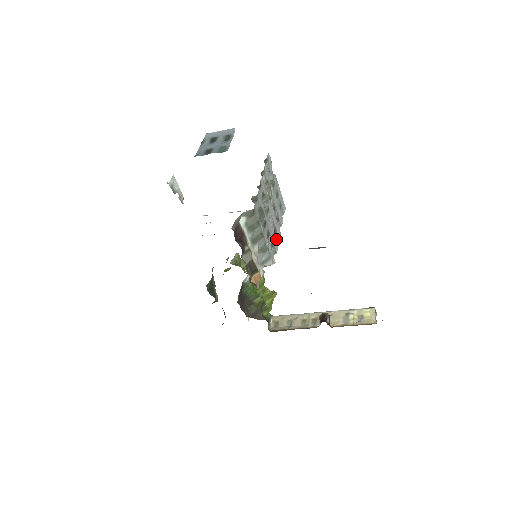
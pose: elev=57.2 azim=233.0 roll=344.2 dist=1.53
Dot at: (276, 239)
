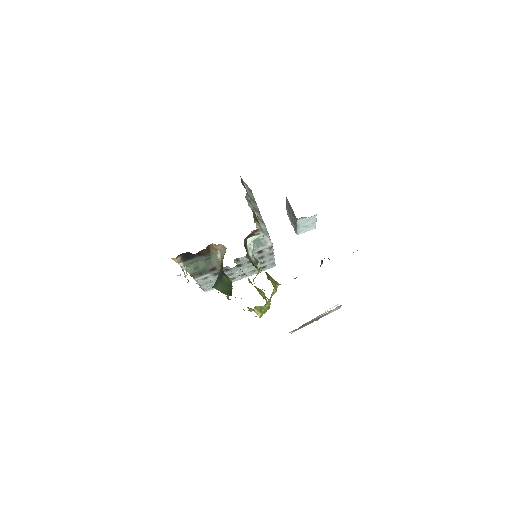
Dot at: occluded
